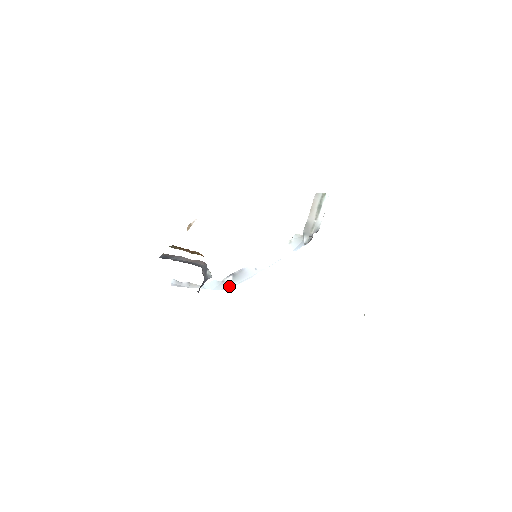
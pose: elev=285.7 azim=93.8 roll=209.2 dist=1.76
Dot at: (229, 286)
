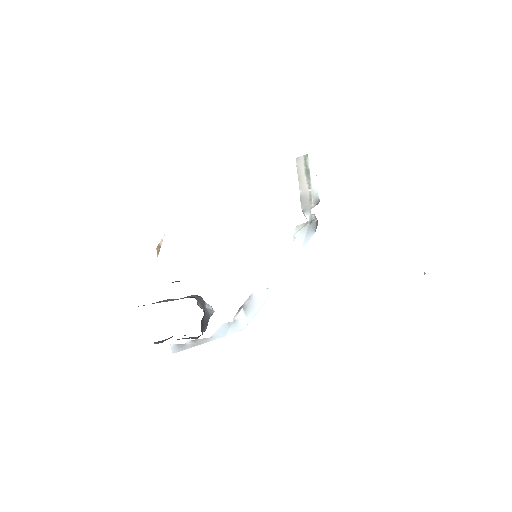
Dot at: (244, 324)
